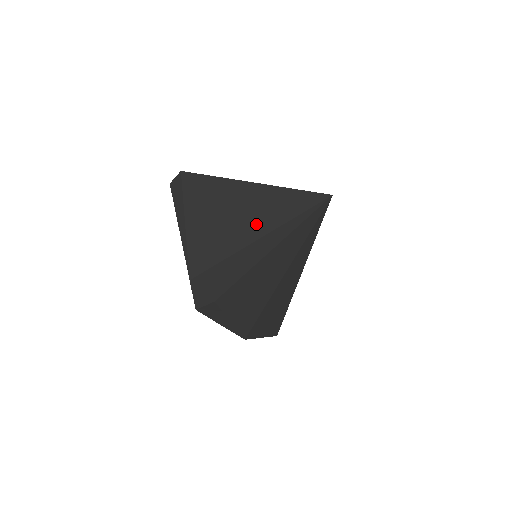
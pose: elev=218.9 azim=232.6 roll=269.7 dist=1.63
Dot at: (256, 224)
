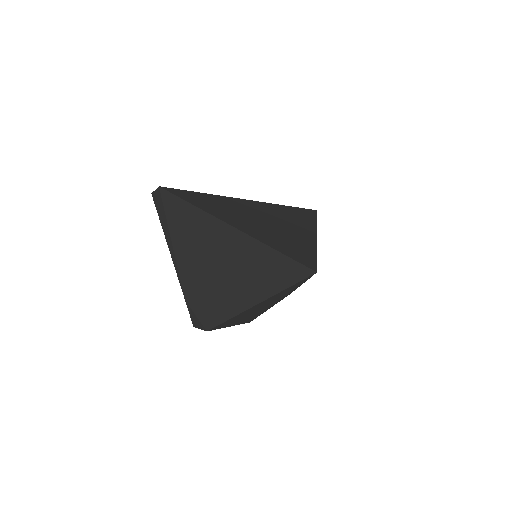
Dot at: (239, 273)
